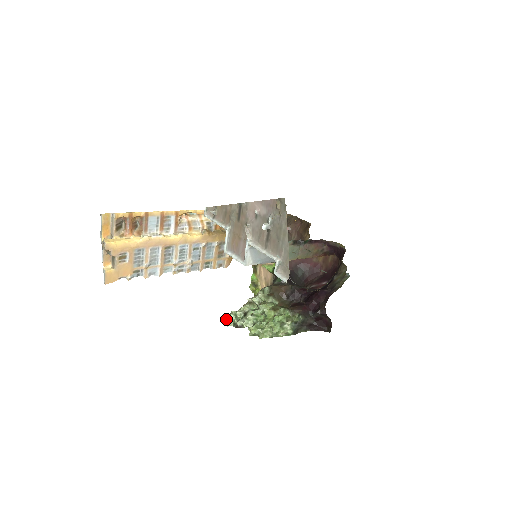
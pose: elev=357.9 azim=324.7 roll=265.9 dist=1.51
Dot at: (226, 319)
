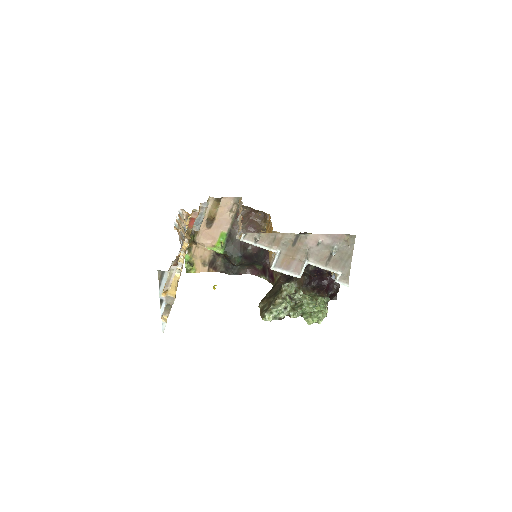
Dot at: (267, 316)
